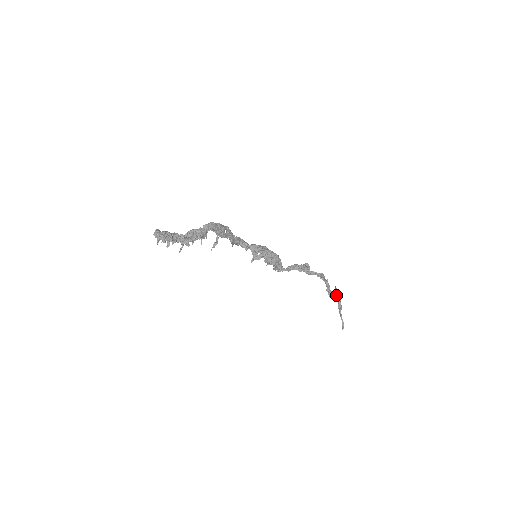
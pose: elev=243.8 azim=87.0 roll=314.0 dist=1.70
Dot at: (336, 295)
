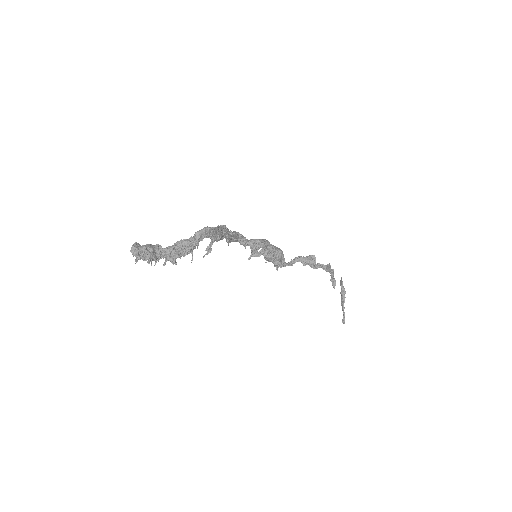
Dot at: (341, 287)
